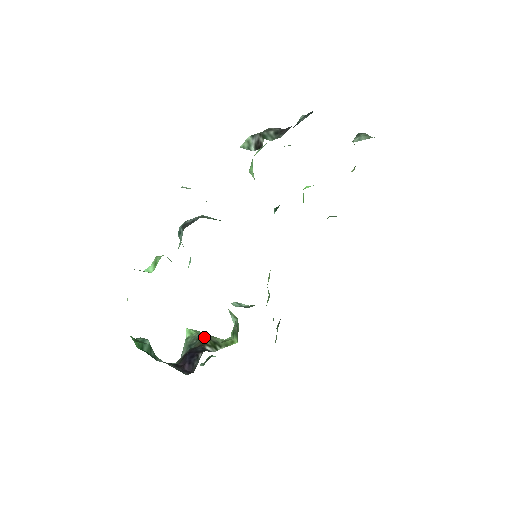
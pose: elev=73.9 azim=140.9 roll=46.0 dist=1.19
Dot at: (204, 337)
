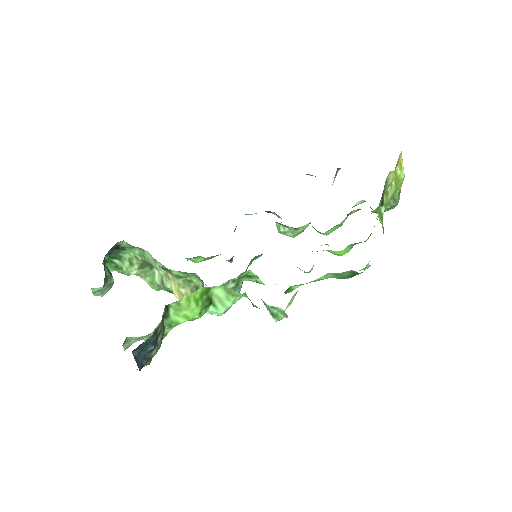
Dot at: occluded
